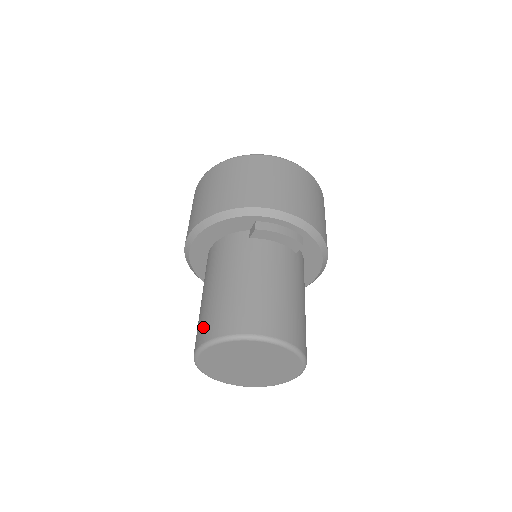
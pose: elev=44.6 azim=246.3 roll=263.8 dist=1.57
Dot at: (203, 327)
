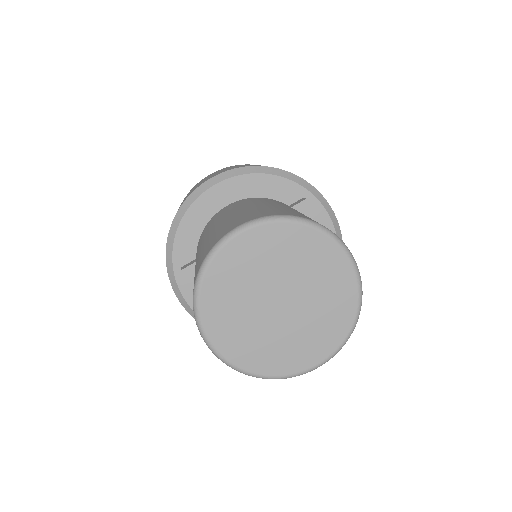
Dot at: (251, 214)
